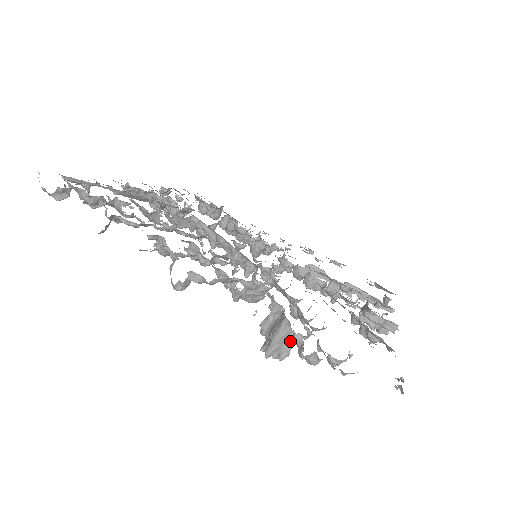
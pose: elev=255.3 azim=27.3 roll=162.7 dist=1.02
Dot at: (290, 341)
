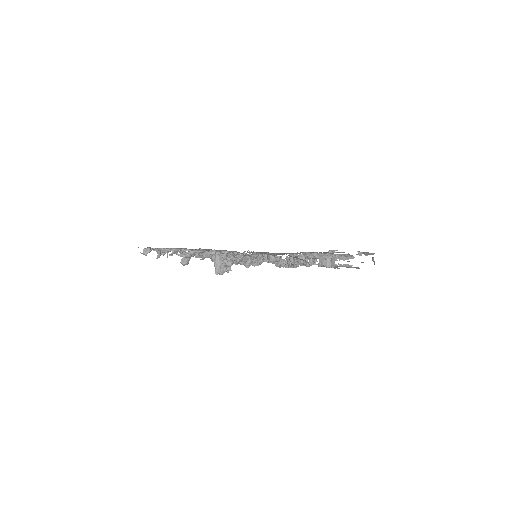
Dot at: (222, 262)
